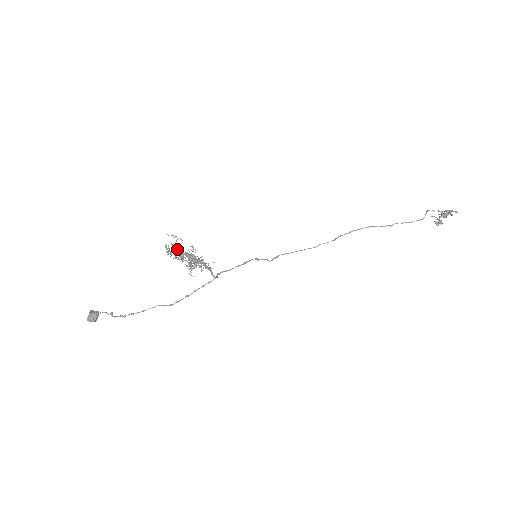
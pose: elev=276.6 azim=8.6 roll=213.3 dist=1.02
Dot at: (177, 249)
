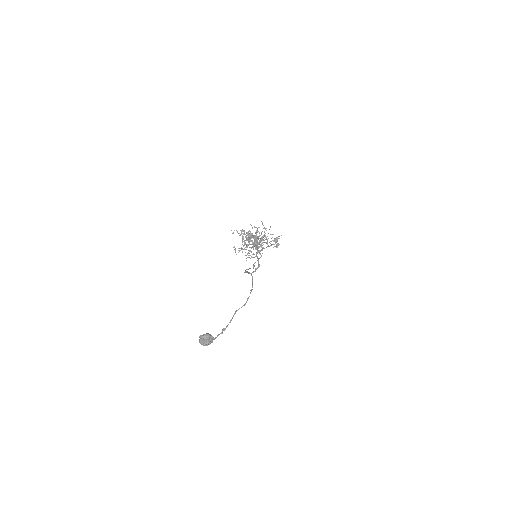
Dot at: (254, 227)
